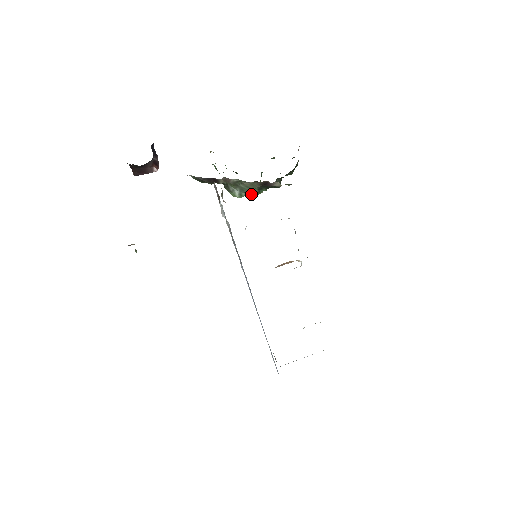
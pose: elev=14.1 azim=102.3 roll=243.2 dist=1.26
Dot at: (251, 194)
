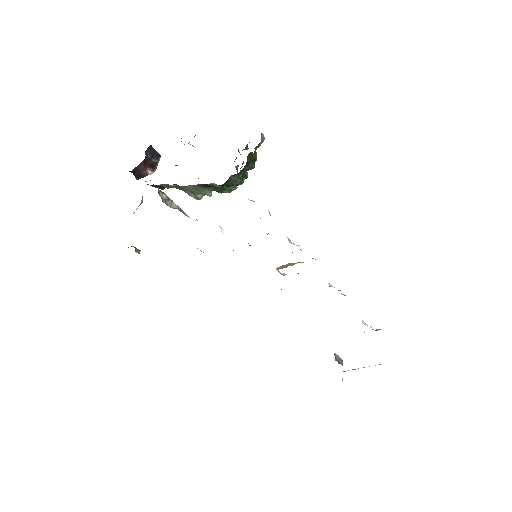
Dot at: (208, 195)
